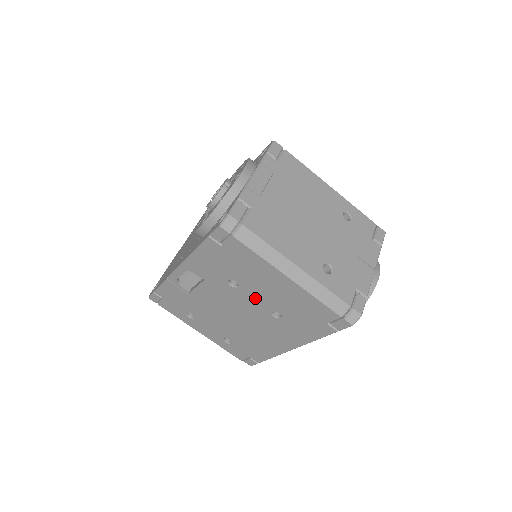
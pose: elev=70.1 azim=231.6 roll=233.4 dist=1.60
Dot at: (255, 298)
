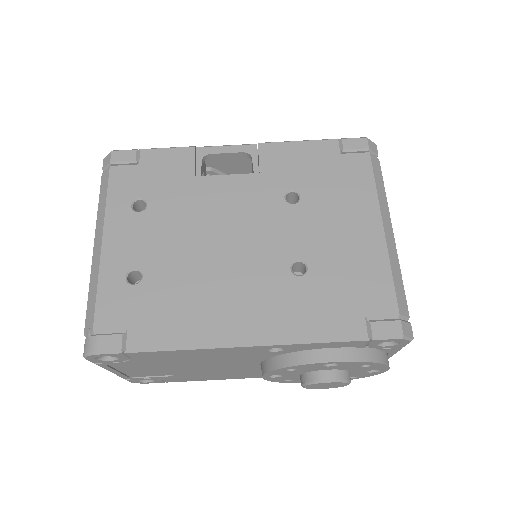
Dot at: (298, 229)
